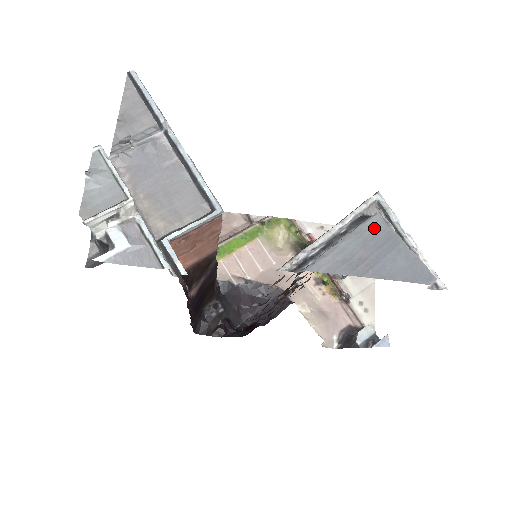
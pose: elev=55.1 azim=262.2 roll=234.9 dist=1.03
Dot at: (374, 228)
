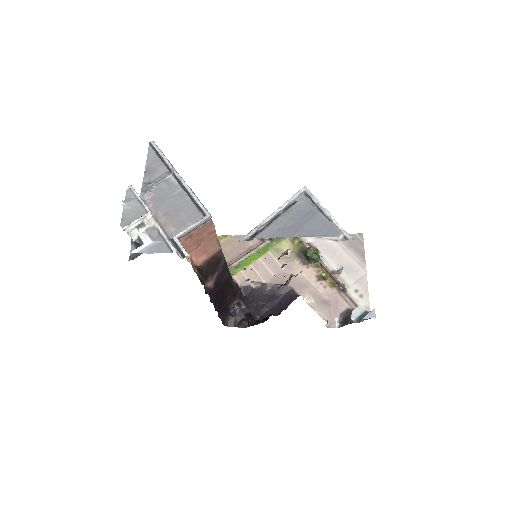
Dot at: (299, 207)
